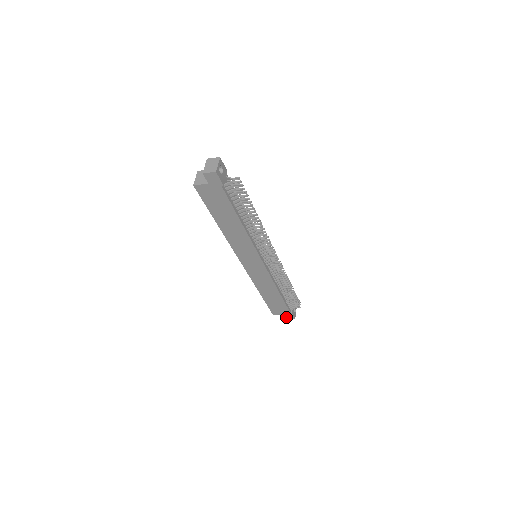
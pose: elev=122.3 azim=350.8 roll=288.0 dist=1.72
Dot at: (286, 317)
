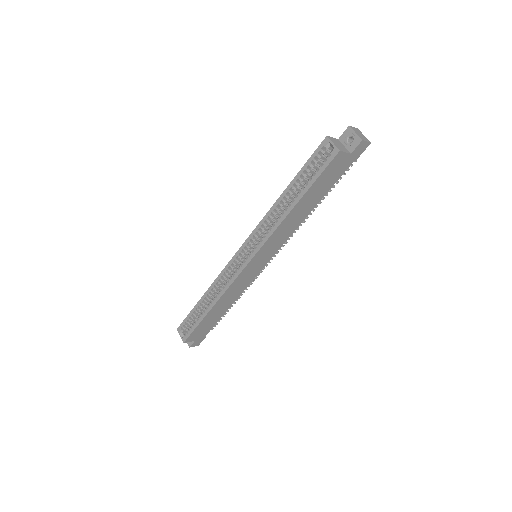
Dot at: (192, 344)
